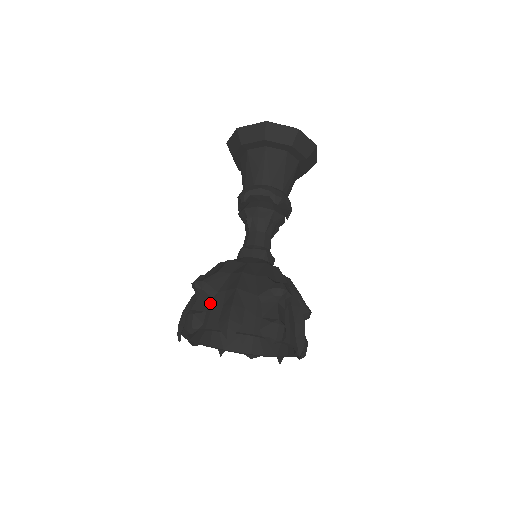
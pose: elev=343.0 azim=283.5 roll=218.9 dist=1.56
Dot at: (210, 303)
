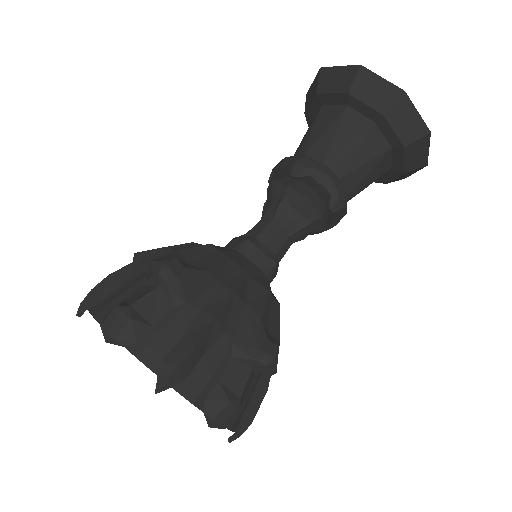
Dot at: occluded
